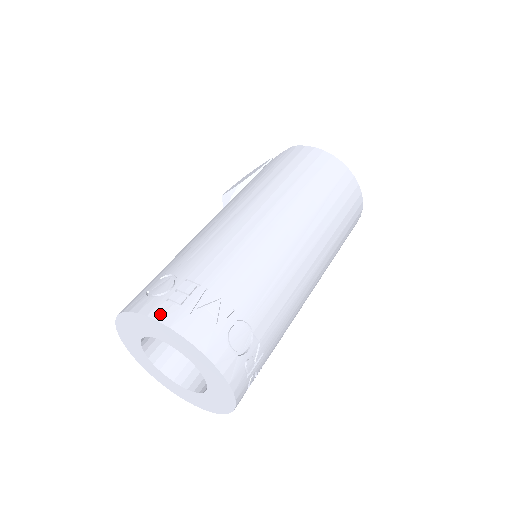
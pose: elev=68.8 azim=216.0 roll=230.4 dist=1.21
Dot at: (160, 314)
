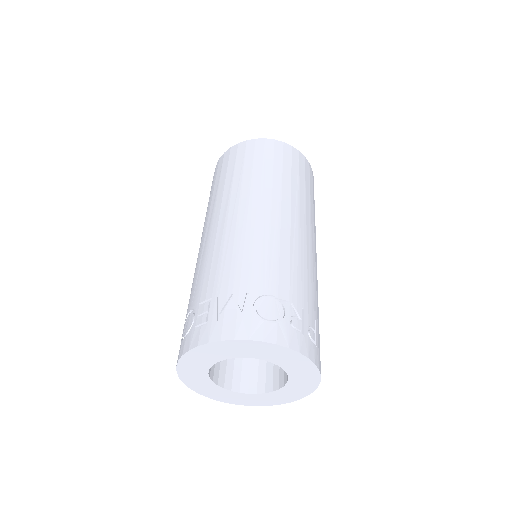
Dot at: (196, 341)
